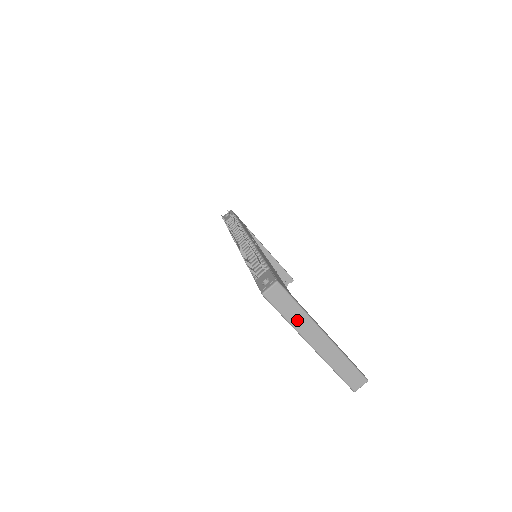
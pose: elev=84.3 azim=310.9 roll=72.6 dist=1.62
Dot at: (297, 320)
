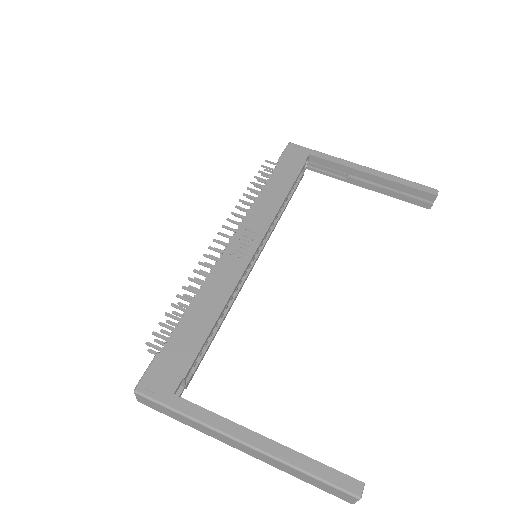
Dot at: (194, 425)
